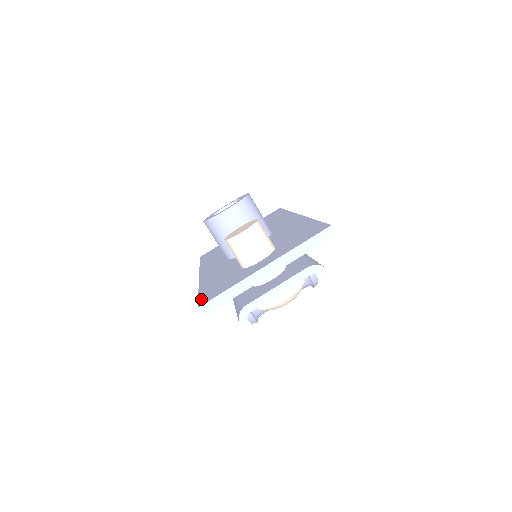
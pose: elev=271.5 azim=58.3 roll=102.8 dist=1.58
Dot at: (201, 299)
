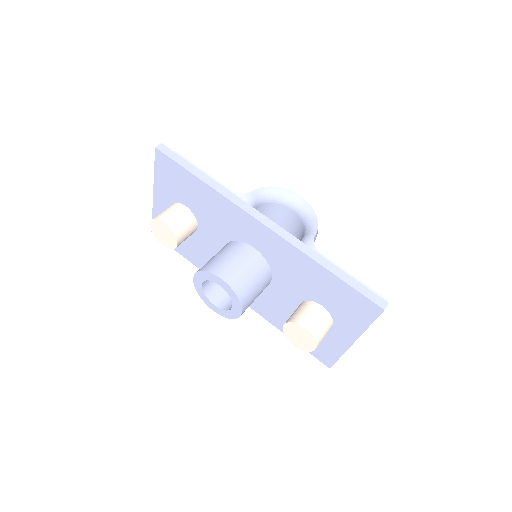
Dot at: (316, 356)
